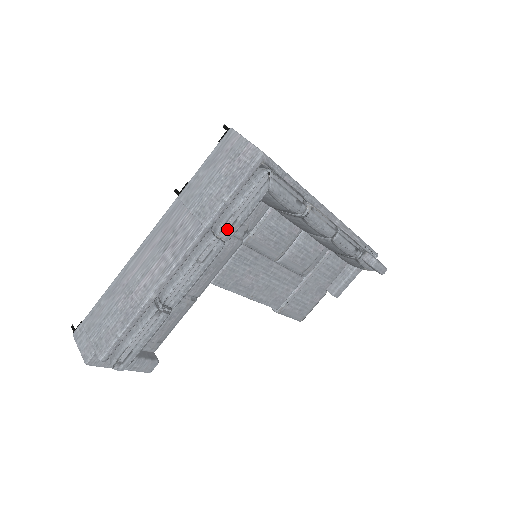
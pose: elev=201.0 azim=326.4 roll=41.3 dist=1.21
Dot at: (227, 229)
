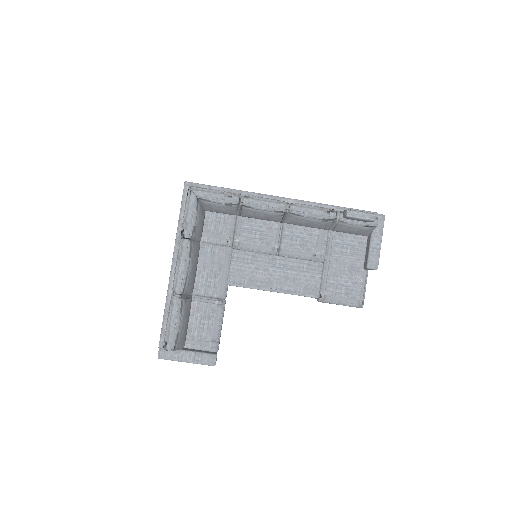
Dot at: (184, 230)
